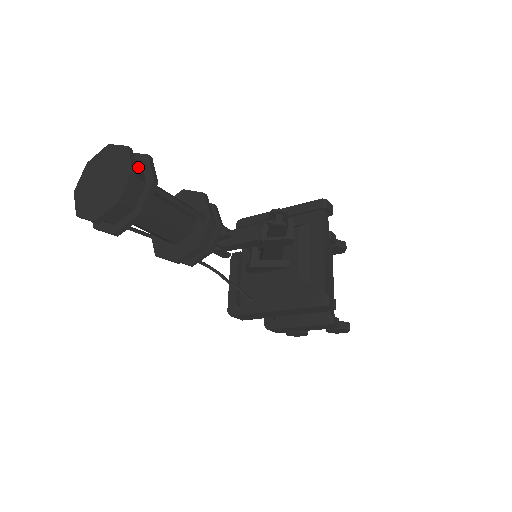
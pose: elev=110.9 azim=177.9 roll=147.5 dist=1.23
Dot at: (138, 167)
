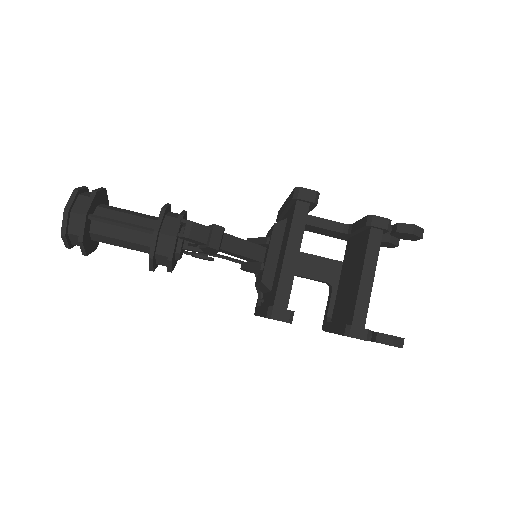
Dot at: (84, 203)
